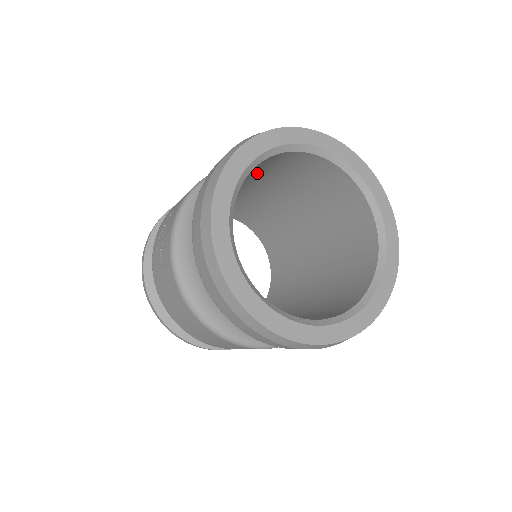
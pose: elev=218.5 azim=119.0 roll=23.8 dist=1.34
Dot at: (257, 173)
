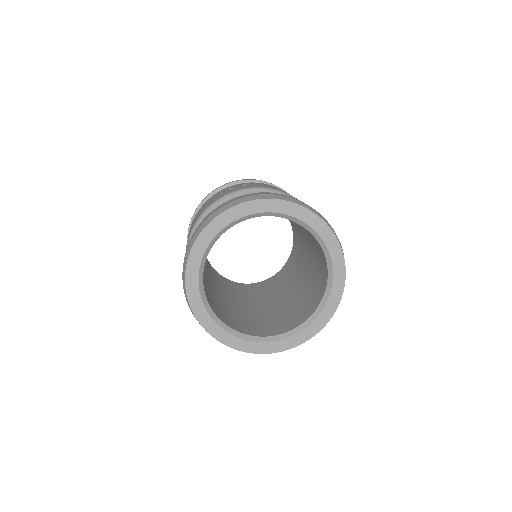
Dot at: occluded
